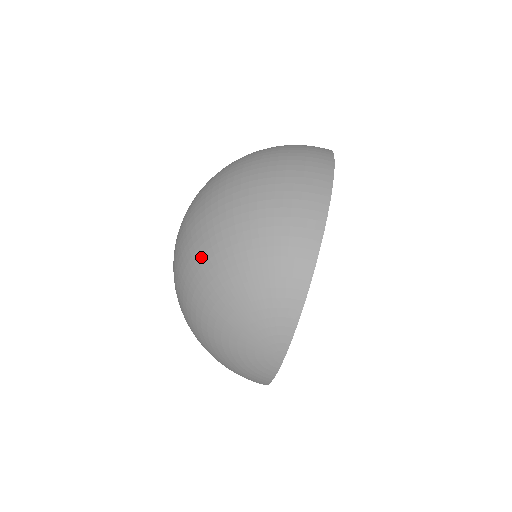
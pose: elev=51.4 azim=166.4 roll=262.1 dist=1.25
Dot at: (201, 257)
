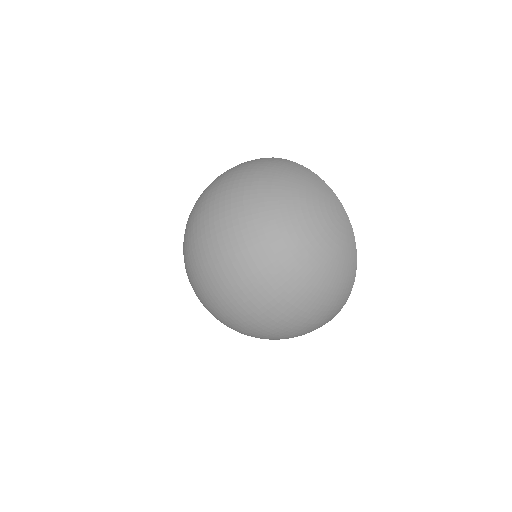
Dot at: (259, 209)
